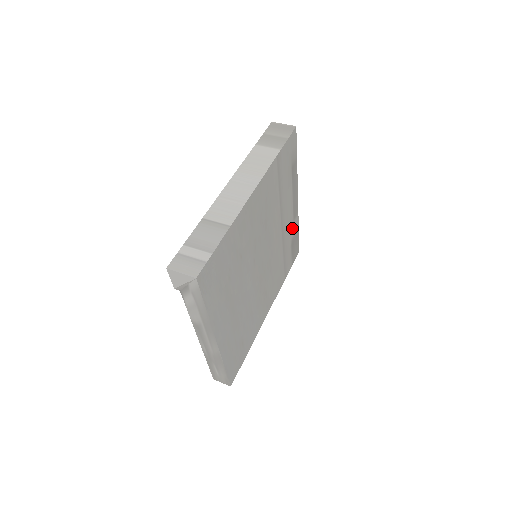
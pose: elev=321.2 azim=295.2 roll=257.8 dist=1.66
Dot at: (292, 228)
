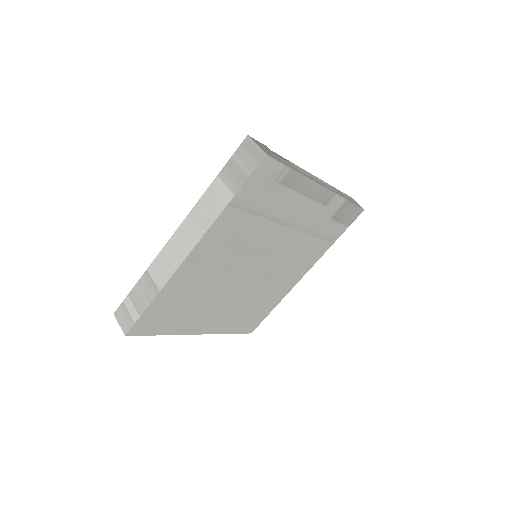
Dot at: (326, 210)
